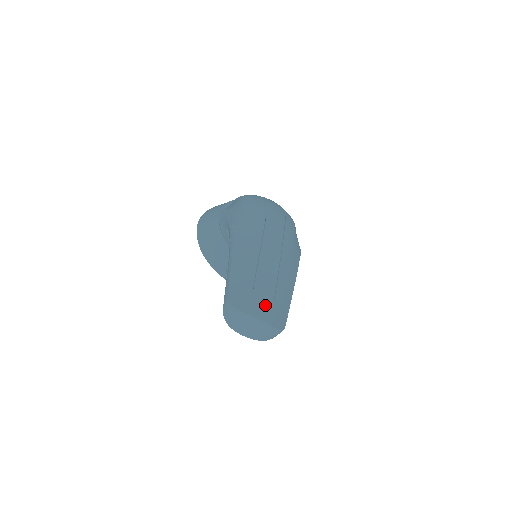
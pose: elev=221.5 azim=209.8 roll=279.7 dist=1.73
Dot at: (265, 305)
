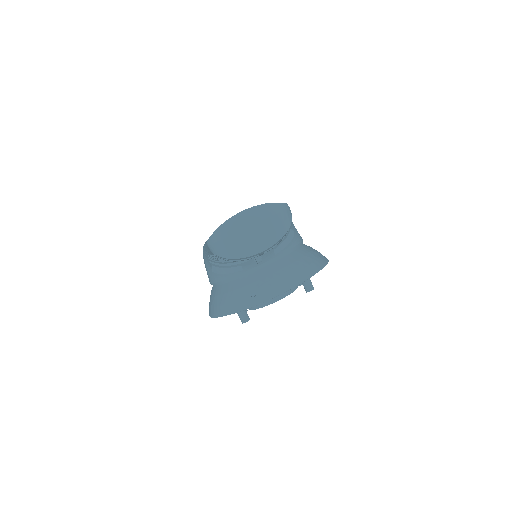
Dot at: occluded
